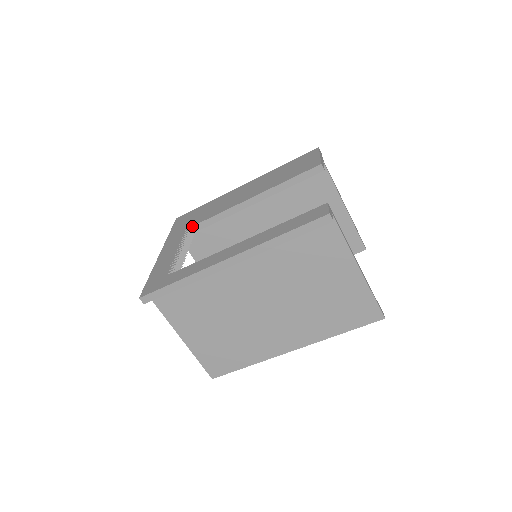
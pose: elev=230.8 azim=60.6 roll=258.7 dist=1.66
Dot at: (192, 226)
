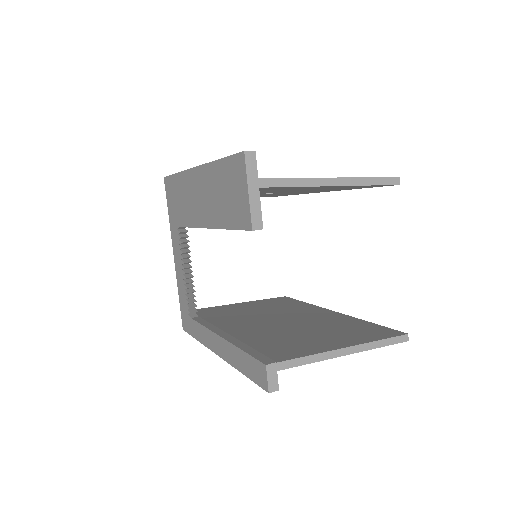
Dot at: (179, 227)
